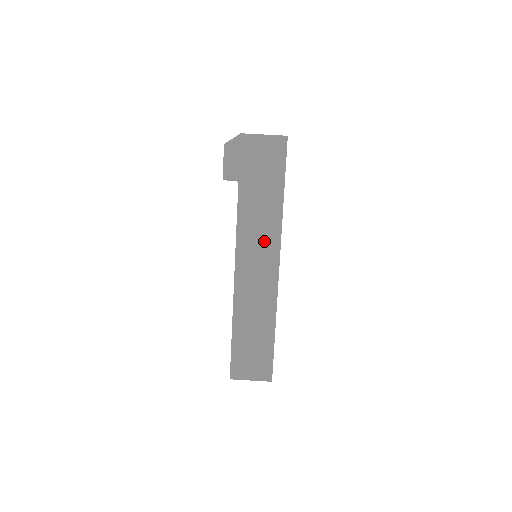
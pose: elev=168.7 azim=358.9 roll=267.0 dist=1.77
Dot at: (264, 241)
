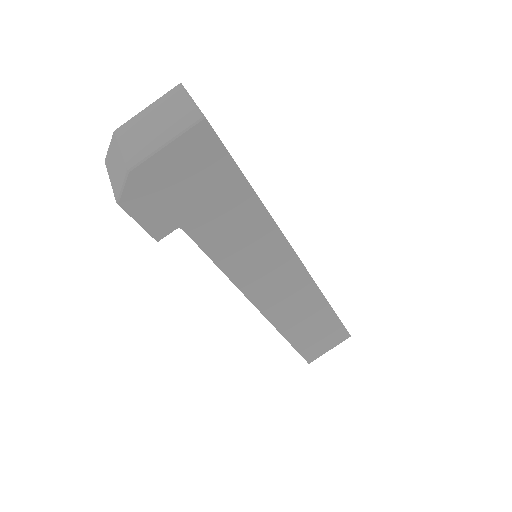
Dot at: (265, 255)
